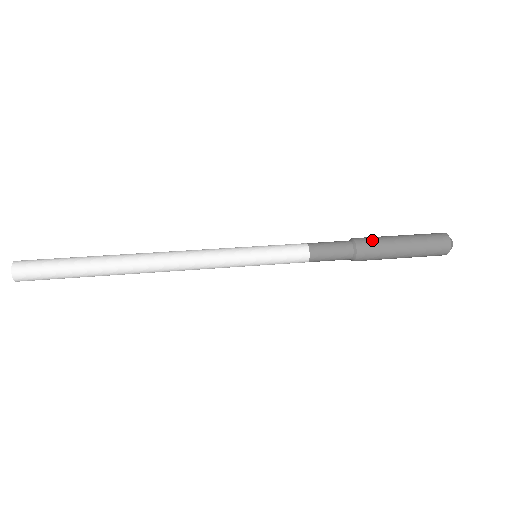
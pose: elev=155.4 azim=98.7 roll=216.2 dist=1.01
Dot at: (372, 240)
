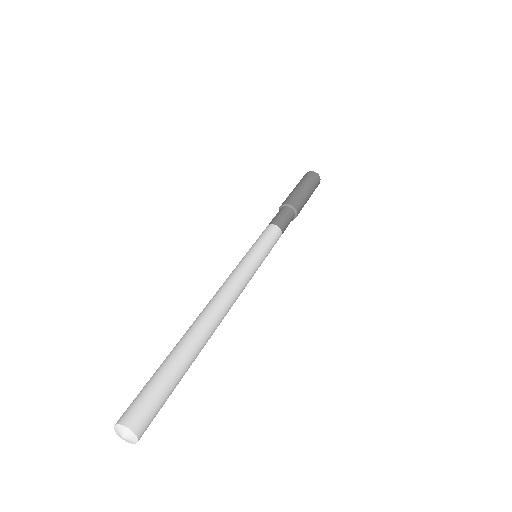
Dot at: (301, 204)
